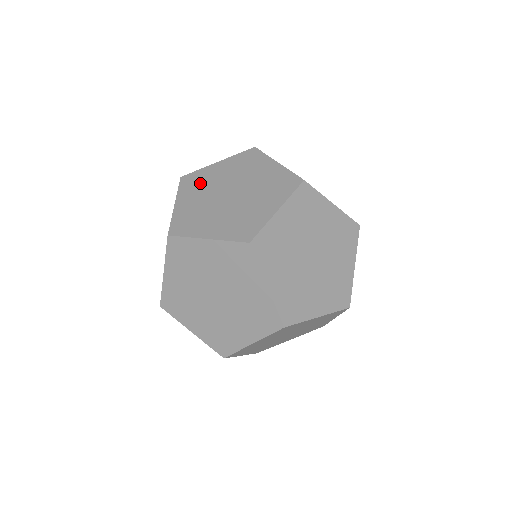
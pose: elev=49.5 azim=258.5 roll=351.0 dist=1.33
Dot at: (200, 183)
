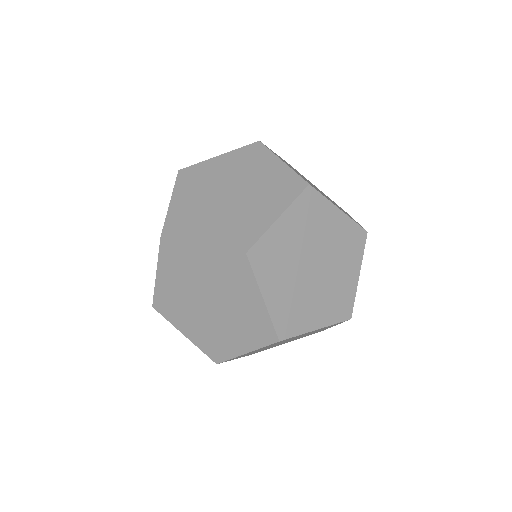
Dot at: (198, 179)
